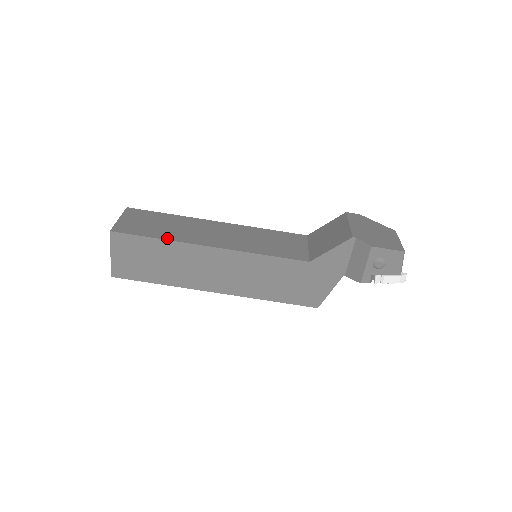
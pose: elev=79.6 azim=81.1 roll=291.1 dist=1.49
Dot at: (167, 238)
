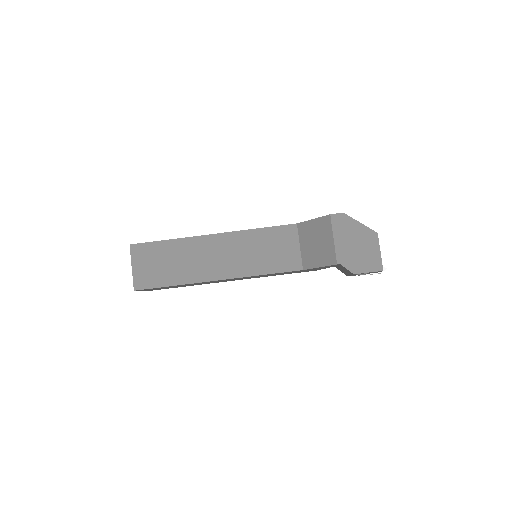
Dot at: (181, 282)
